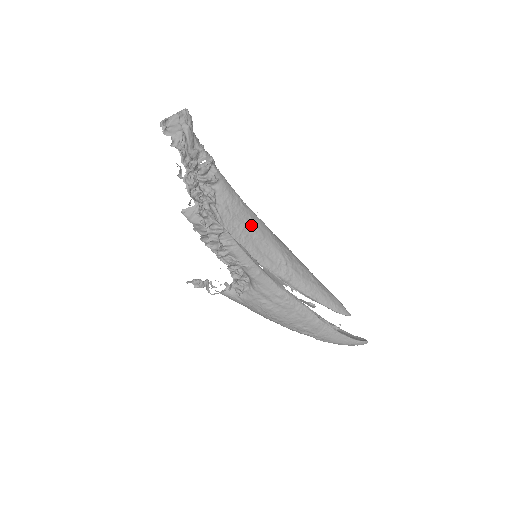
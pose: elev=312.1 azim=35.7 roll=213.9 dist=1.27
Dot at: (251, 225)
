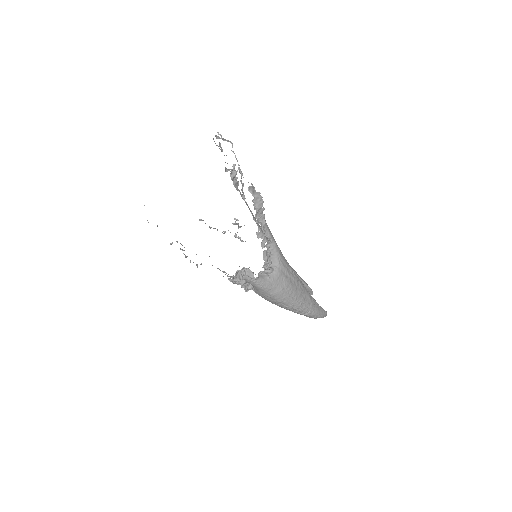
Dot at: occluded
